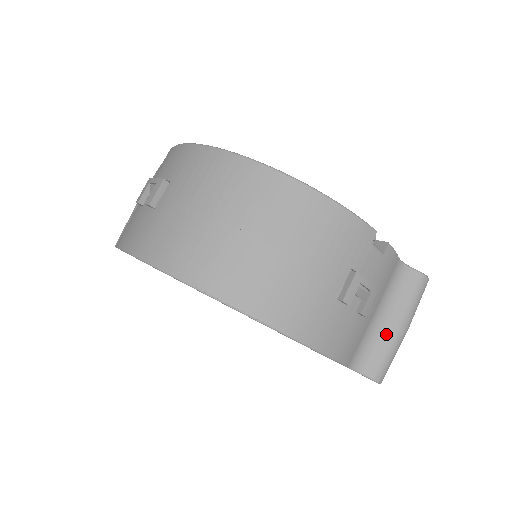
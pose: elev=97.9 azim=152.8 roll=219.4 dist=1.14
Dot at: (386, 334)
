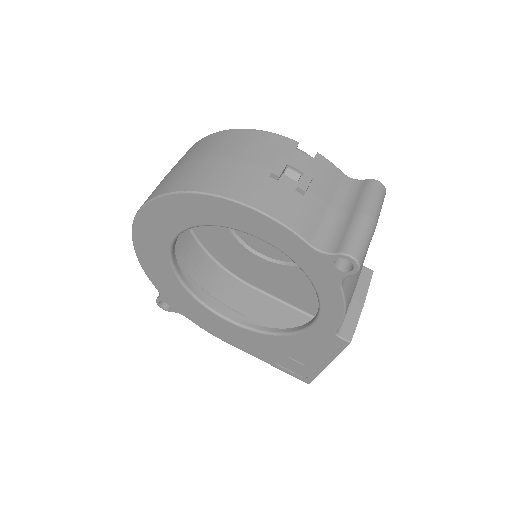
Dot at: (348, 221)
